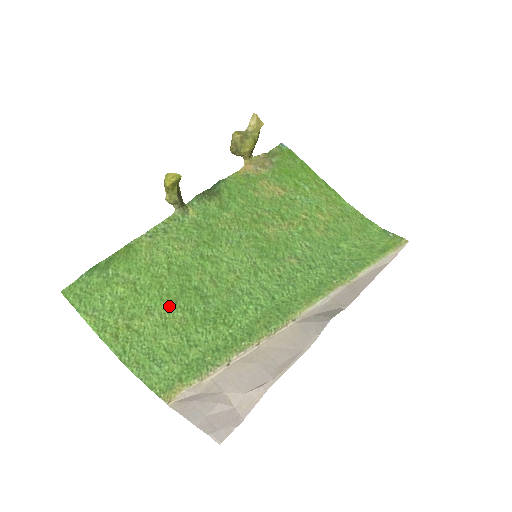
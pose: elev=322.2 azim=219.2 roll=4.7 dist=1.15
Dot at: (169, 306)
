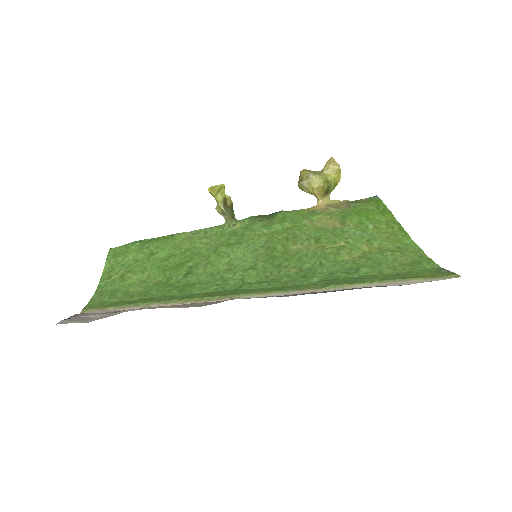
Dot at: (159, 272)
